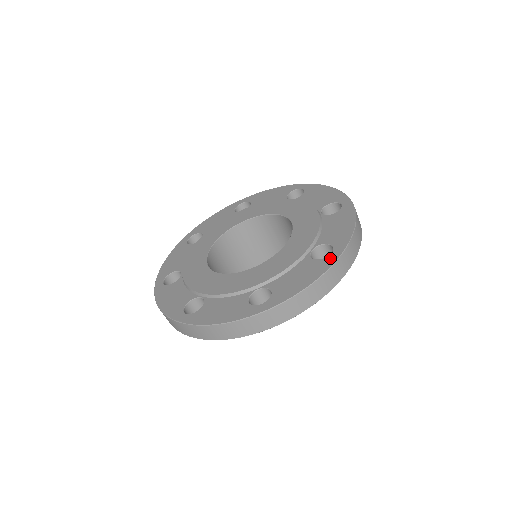
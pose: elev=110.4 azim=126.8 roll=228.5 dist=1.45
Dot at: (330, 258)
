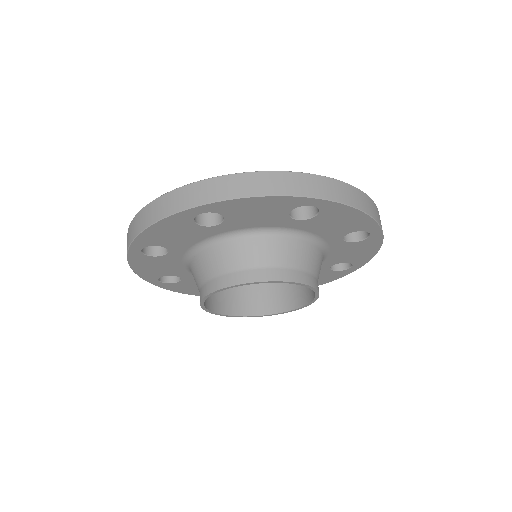
Dot at: occluded
